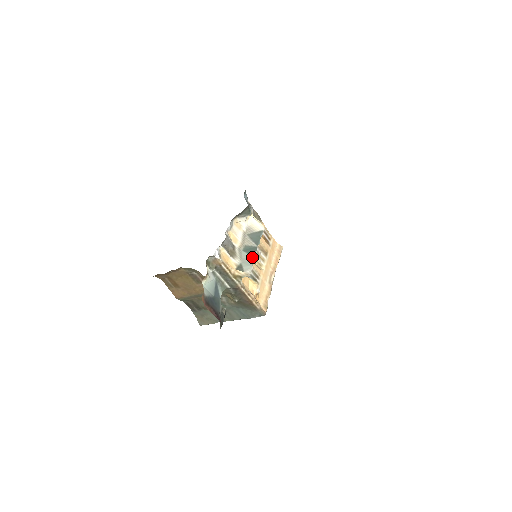
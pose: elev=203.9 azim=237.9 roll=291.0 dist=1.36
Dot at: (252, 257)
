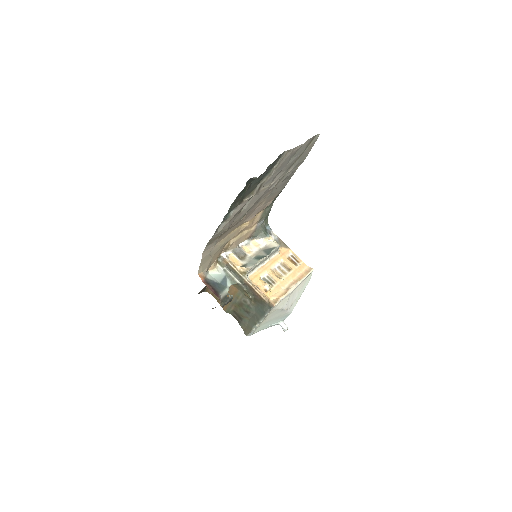
Dot at: (258, 260)
